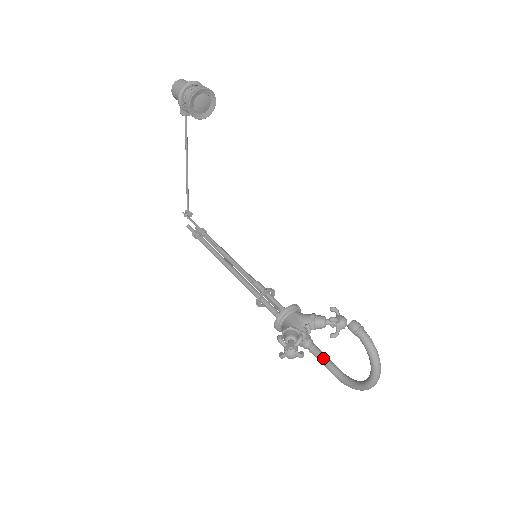
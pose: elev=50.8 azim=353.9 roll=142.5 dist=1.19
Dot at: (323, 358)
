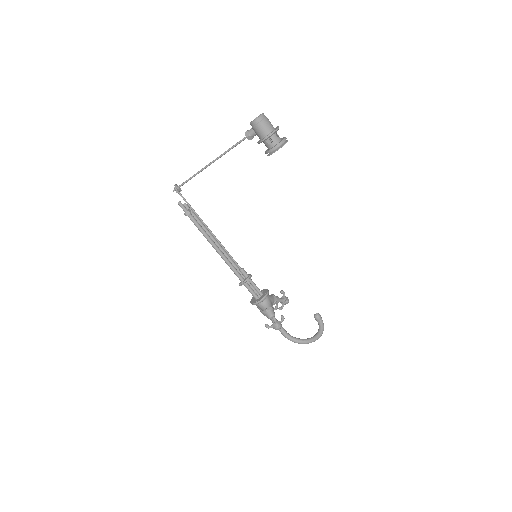
Dot at: occluded
